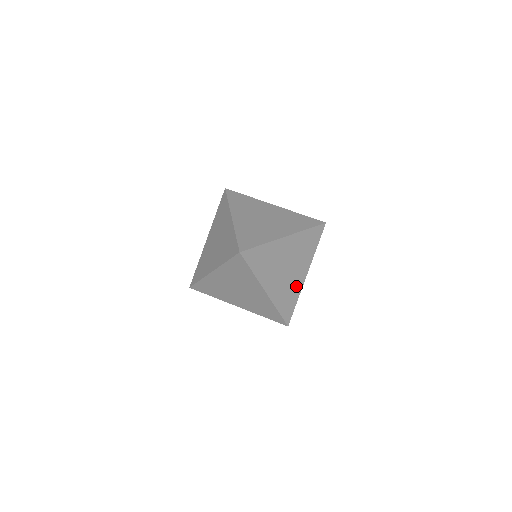
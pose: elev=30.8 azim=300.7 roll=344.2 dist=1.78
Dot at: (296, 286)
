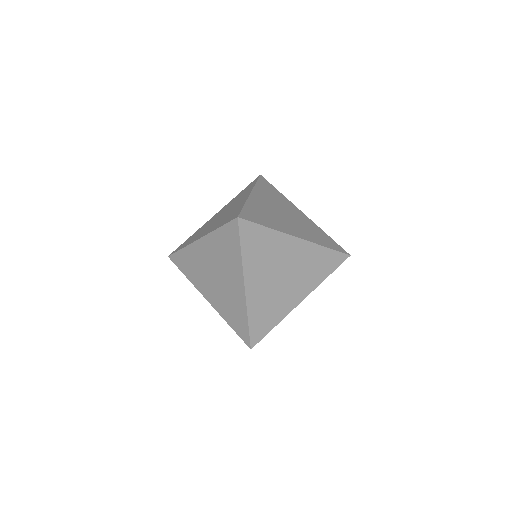
Dot at: (283, 306)
